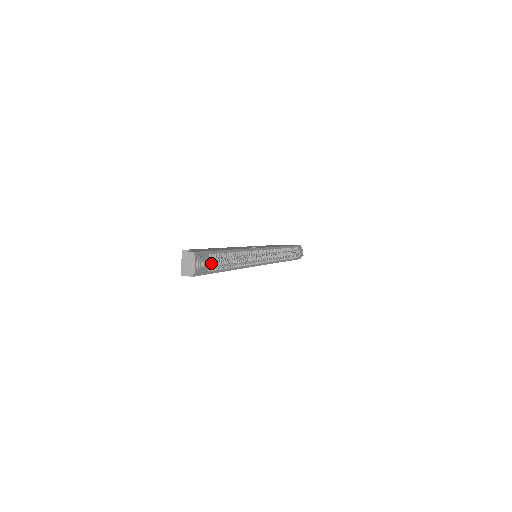
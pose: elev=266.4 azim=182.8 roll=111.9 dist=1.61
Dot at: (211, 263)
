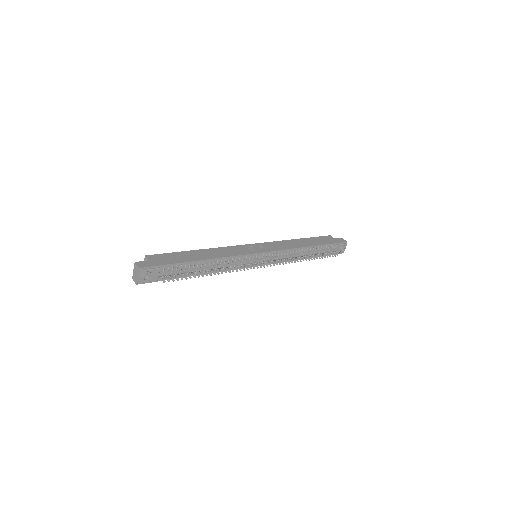
Dot at: occluded
